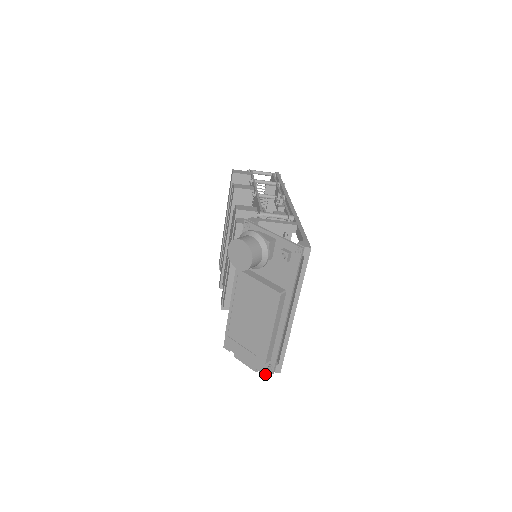
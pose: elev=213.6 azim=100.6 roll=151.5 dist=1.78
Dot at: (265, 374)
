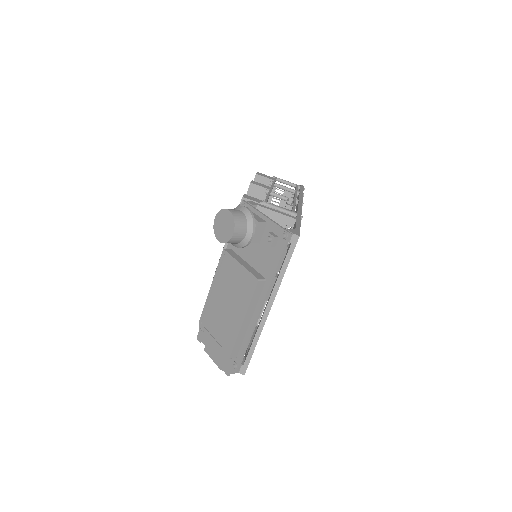
Dot at: (228, 373)
